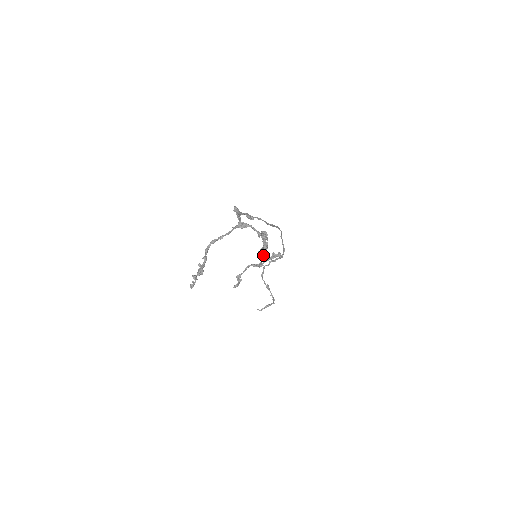
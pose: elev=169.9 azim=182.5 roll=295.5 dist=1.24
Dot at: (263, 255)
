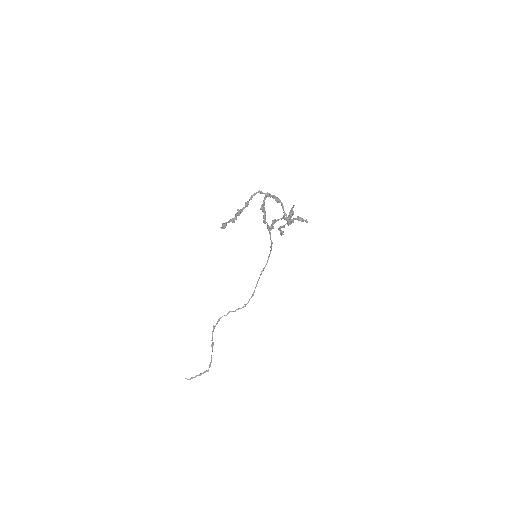
Dot at: (292, 219)
